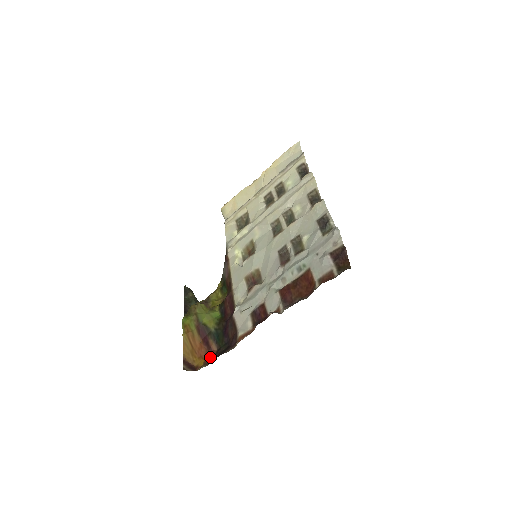
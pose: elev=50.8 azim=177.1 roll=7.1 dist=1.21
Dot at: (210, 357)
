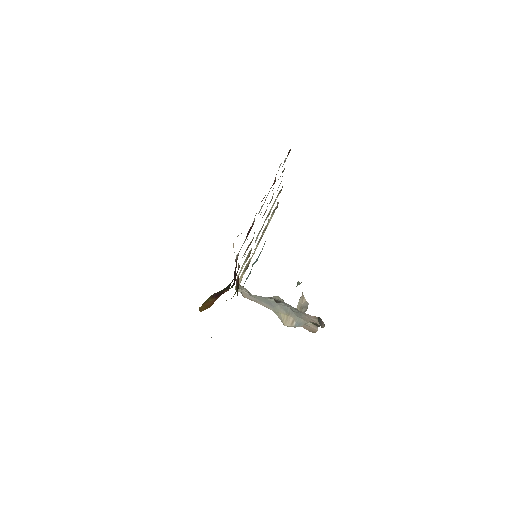
Dot at: occluded
